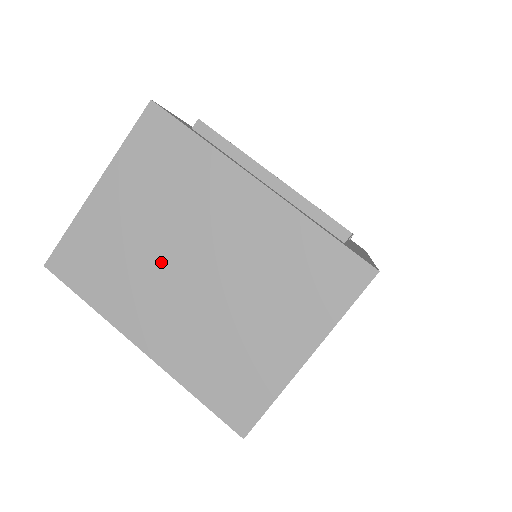
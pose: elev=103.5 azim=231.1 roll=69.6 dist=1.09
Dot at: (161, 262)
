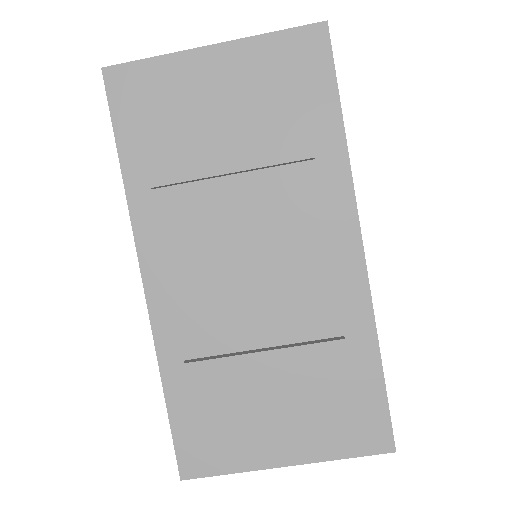
Dot at: occluded
